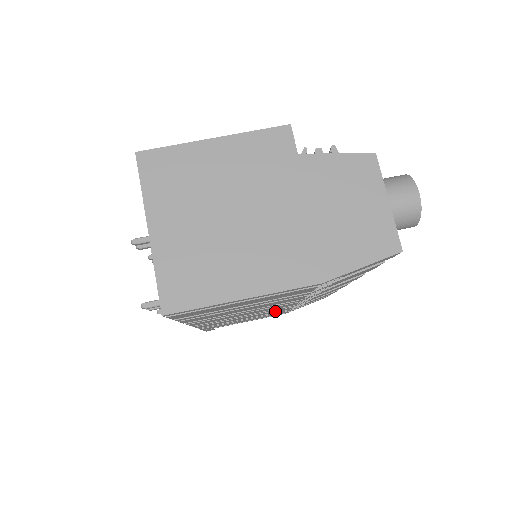
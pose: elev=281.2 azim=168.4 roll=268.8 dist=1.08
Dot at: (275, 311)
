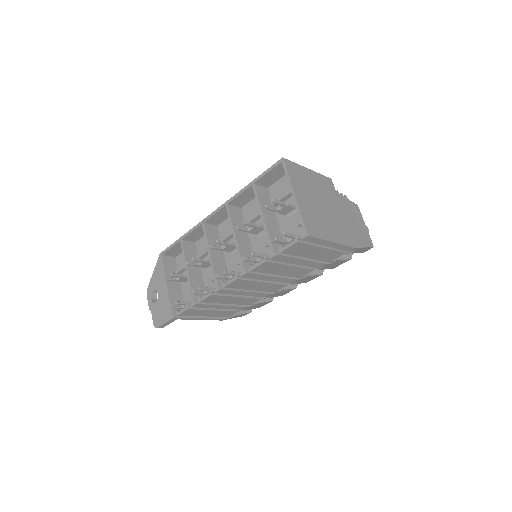
Dot at: (249, 300)
